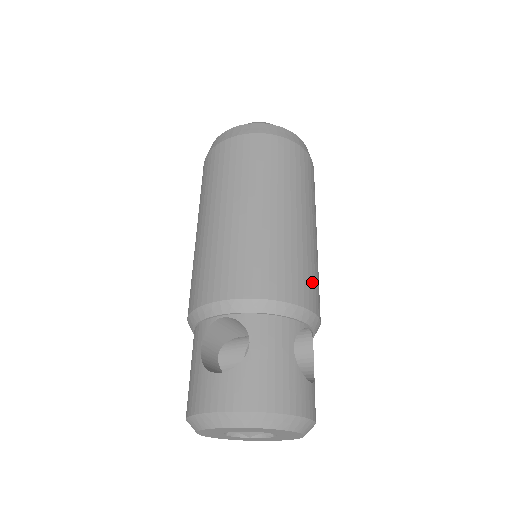
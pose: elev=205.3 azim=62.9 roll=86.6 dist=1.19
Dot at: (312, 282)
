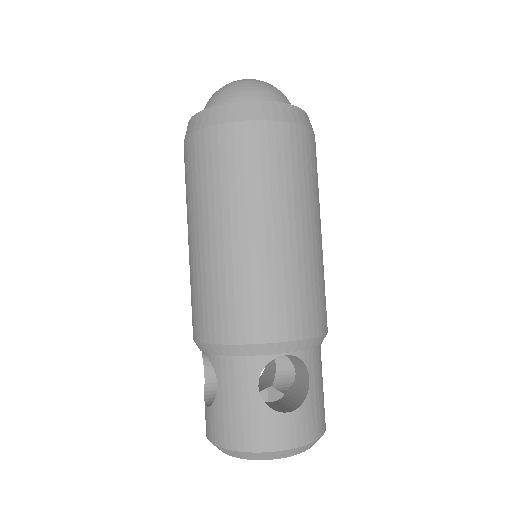
Dot at: occluded
